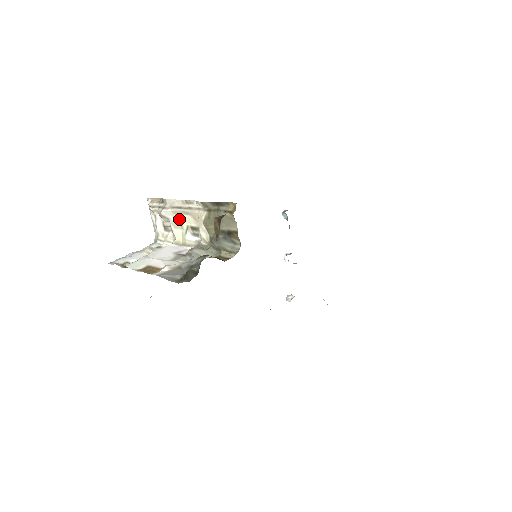
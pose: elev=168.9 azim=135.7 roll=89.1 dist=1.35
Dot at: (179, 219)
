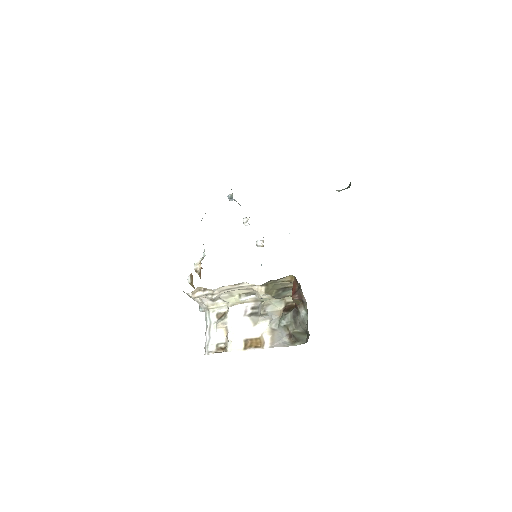
Dot at: (229, 293)
